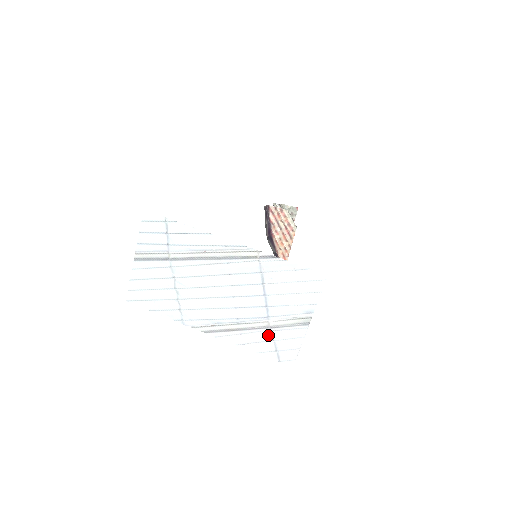
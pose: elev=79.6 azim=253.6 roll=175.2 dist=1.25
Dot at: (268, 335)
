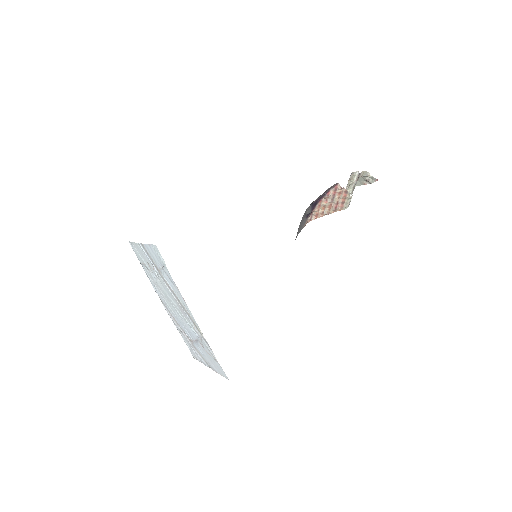
Dot at: (190, 343)
